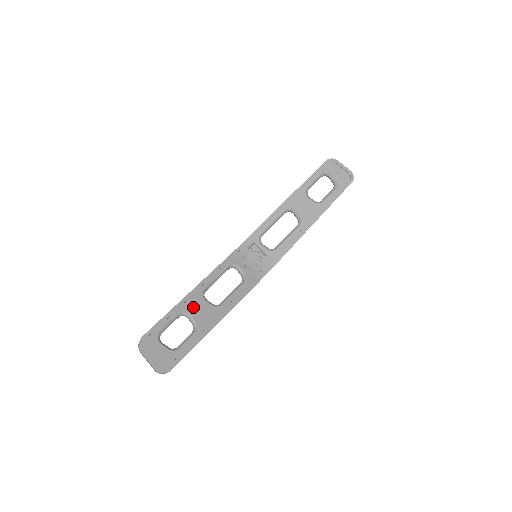
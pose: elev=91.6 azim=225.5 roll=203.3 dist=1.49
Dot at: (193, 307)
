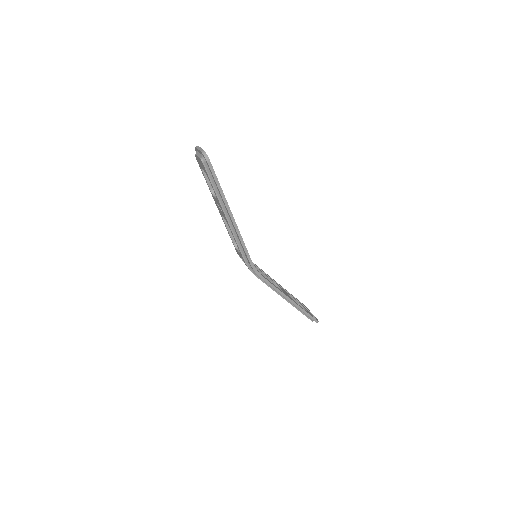
Dot at: occluded
